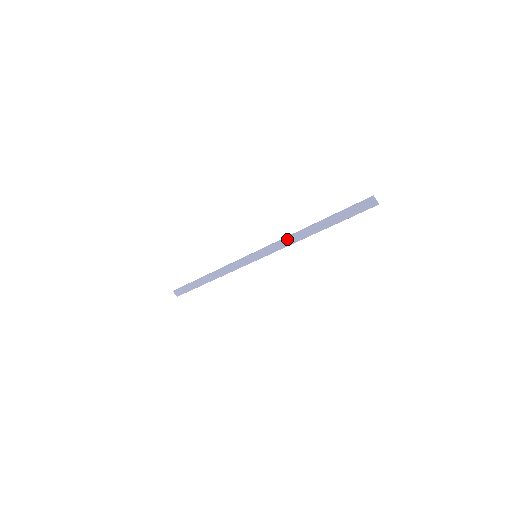
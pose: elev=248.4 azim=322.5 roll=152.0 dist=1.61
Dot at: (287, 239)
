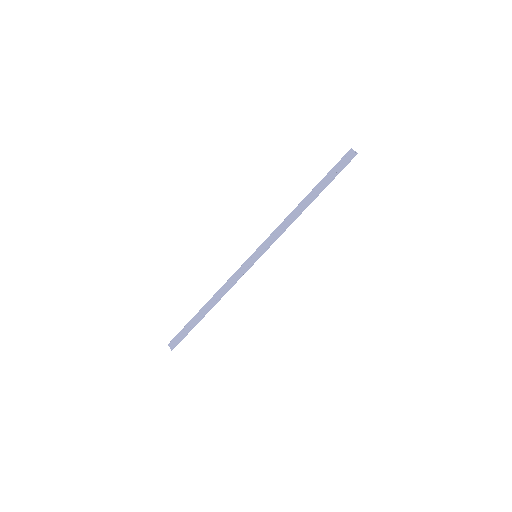
Dot at: (284, 222)
